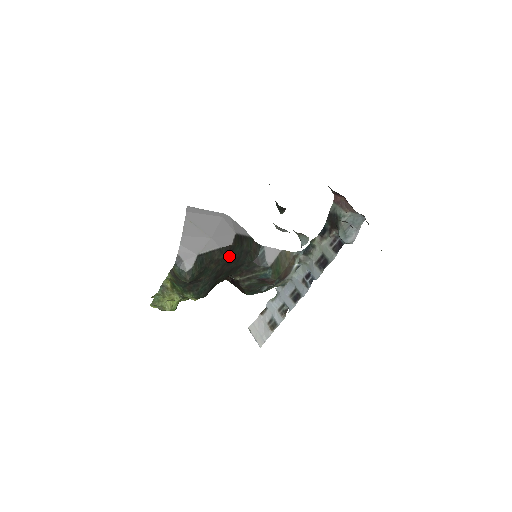
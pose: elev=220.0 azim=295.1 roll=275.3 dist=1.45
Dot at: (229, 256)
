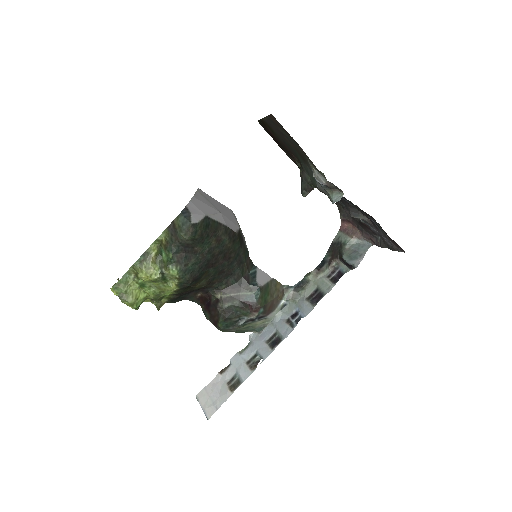
Dot at: (229, 245)
